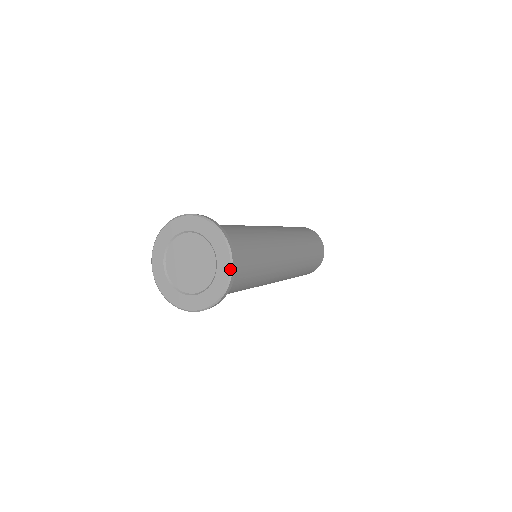
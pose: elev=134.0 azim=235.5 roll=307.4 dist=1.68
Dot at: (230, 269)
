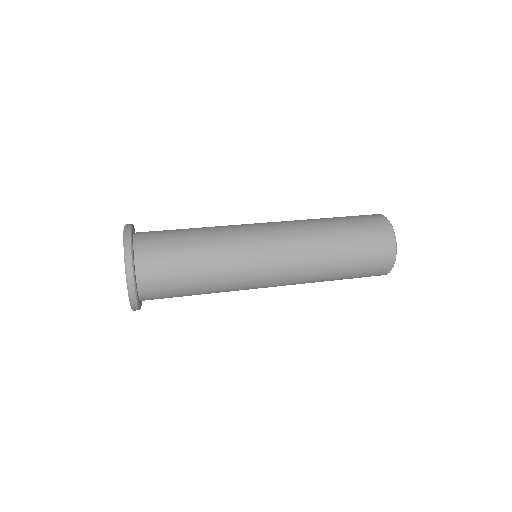
Dot at: (128, 296)
